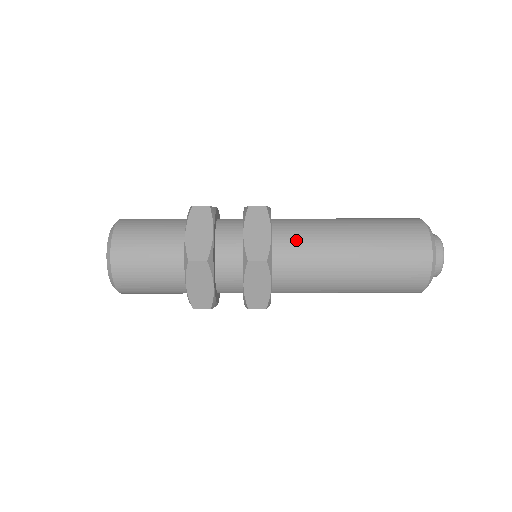
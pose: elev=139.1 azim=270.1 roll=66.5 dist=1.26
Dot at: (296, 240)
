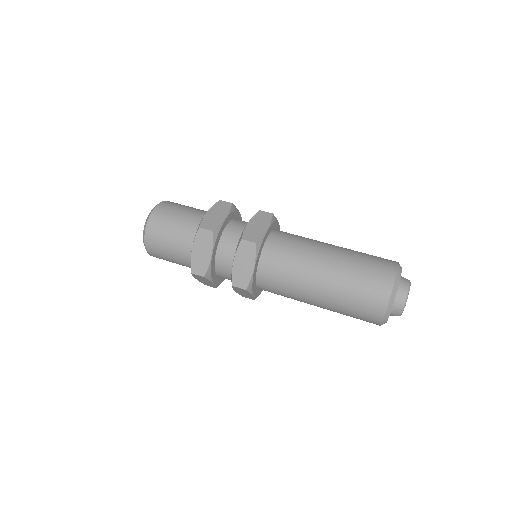
Dot at: (286, 242)
